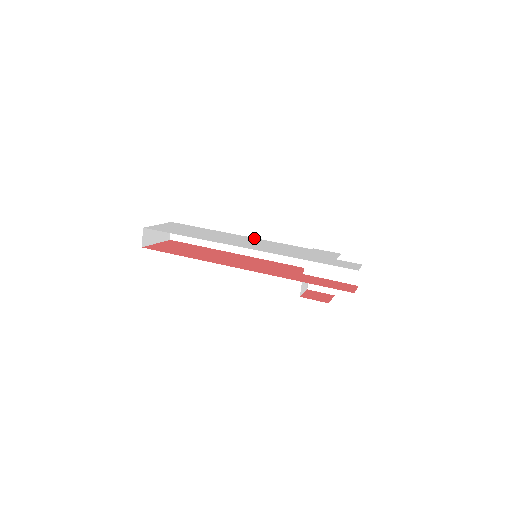
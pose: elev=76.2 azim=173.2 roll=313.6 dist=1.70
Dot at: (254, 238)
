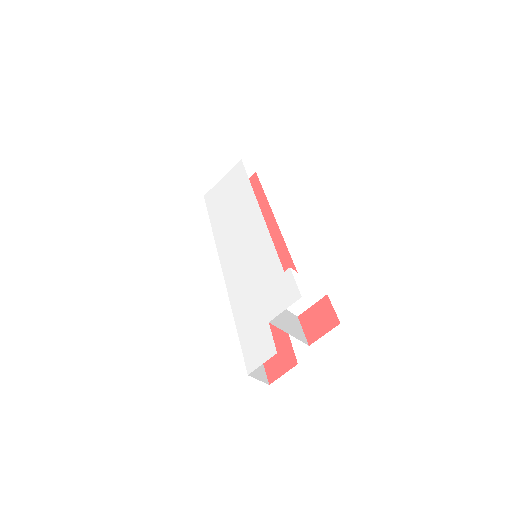
Dot at: (262, 221)
